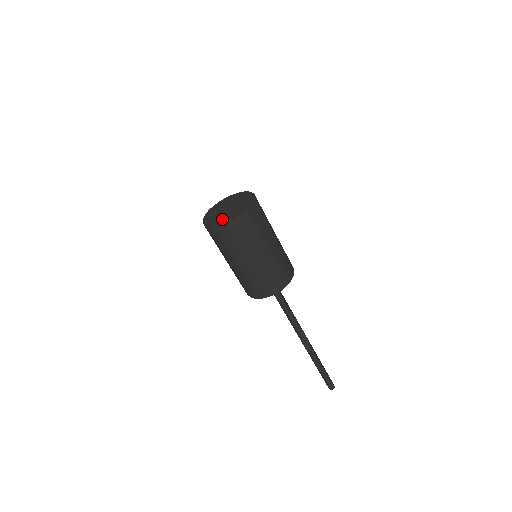
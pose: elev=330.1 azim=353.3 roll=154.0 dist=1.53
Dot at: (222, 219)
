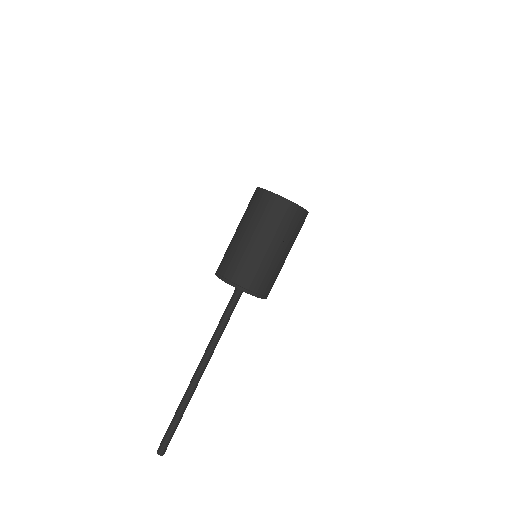
Dot at: occluded
